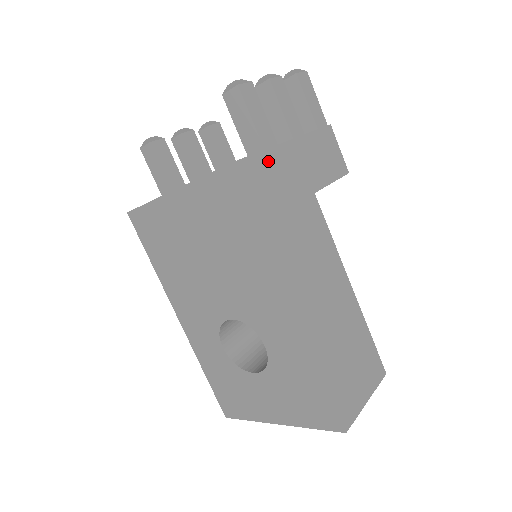
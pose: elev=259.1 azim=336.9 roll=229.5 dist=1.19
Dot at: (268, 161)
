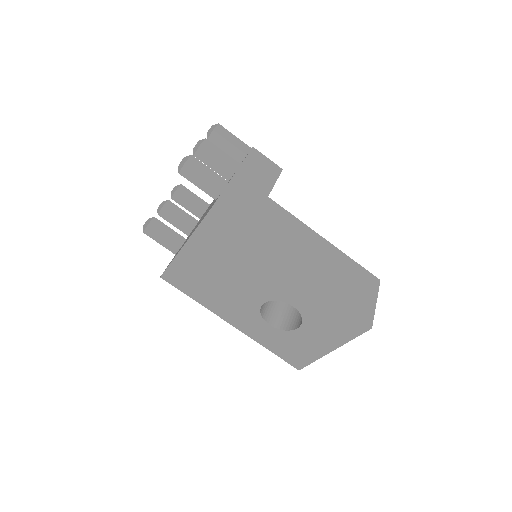
Dot at: (229, 196)
